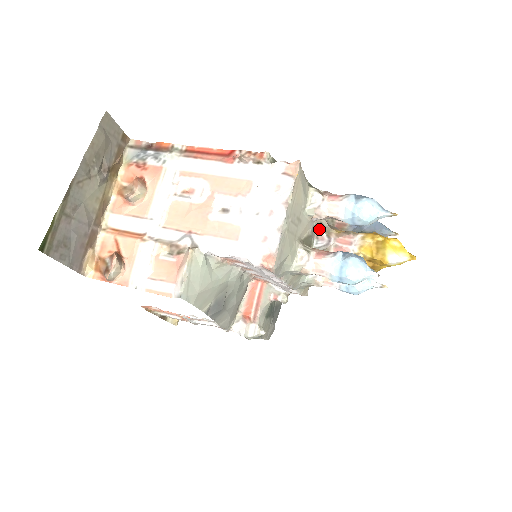
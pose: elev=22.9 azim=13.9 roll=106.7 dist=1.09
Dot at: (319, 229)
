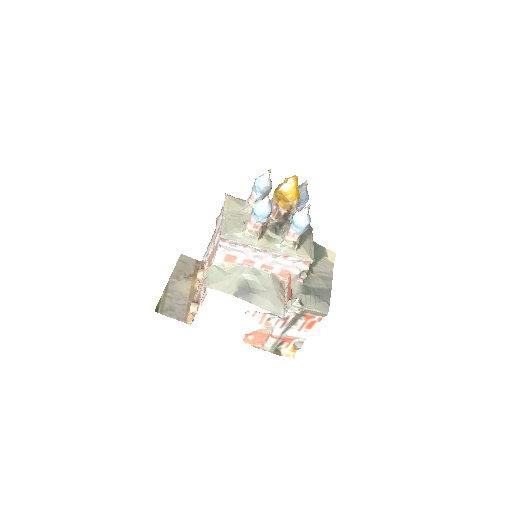
Dot at: occluded
